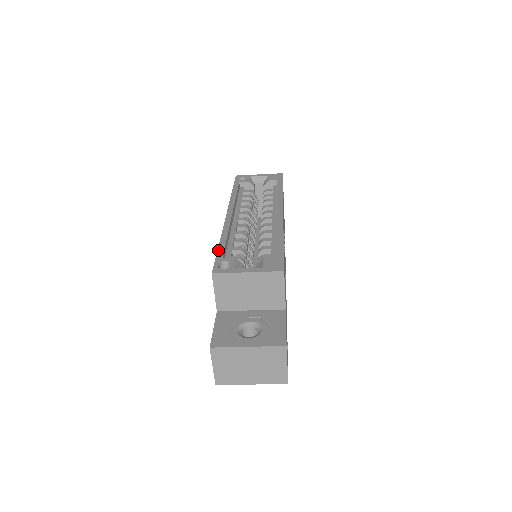
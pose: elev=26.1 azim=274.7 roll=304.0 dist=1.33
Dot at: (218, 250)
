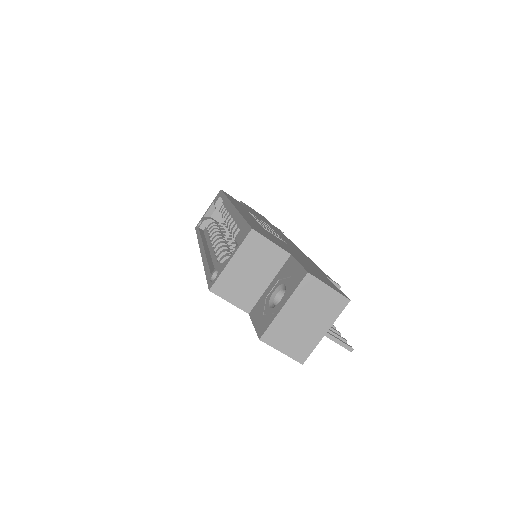
Dot at: (206, 274)
